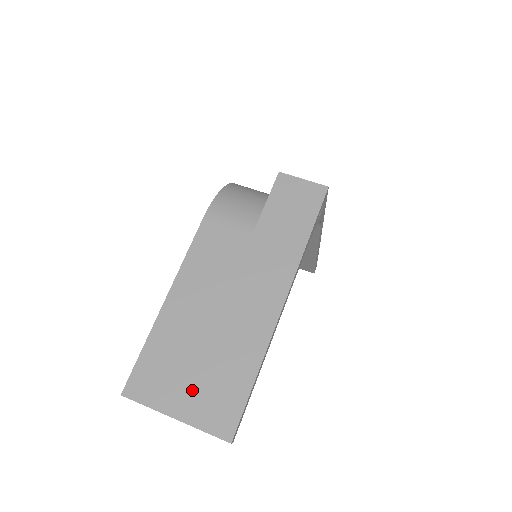
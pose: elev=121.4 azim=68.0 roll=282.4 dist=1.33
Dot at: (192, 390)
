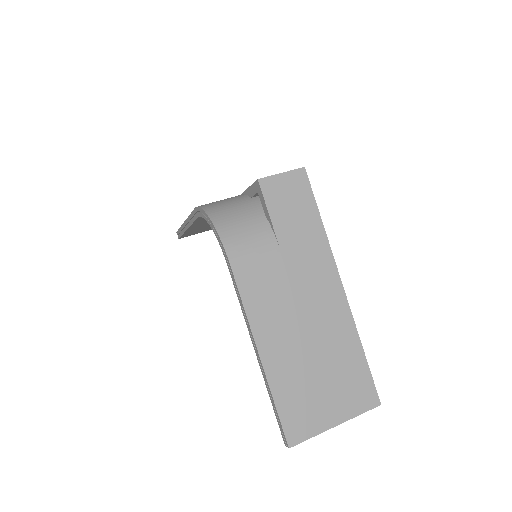
Dot at: (332, 398)
